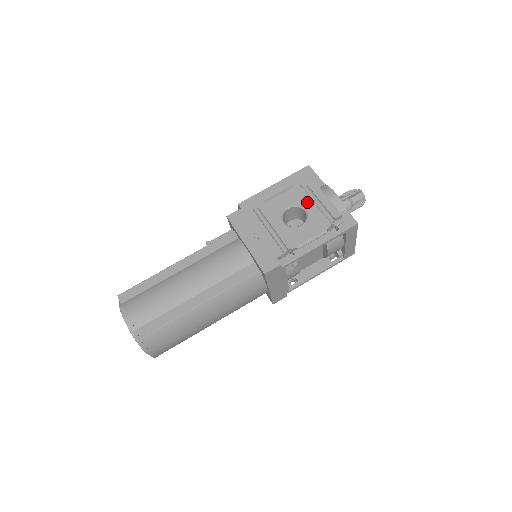
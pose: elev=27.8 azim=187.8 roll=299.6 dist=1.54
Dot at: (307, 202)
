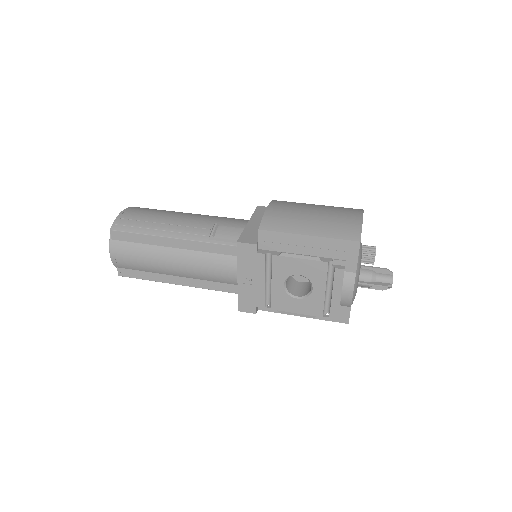
Dot at: (320, 284)
